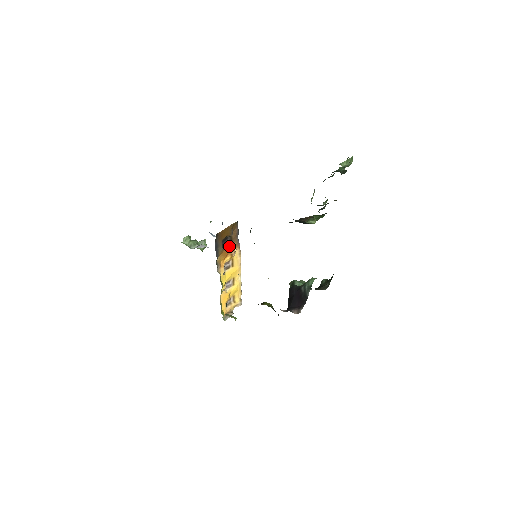
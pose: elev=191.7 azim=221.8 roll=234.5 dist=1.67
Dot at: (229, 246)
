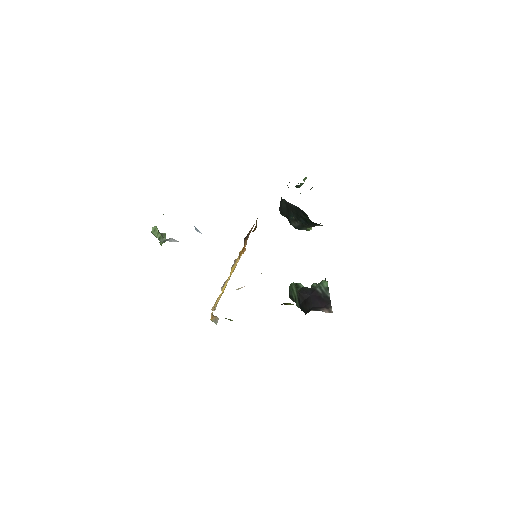
Dot at: (244, 242)
